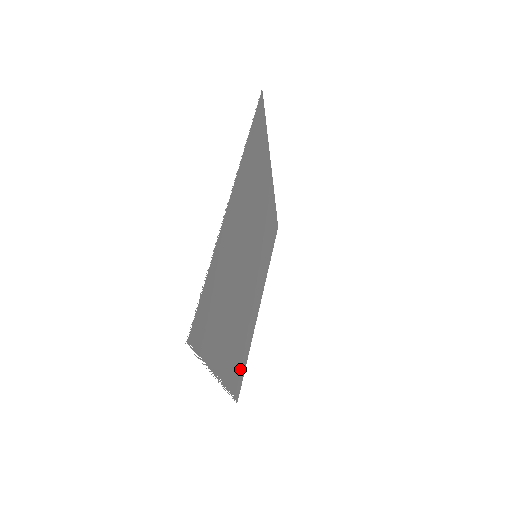
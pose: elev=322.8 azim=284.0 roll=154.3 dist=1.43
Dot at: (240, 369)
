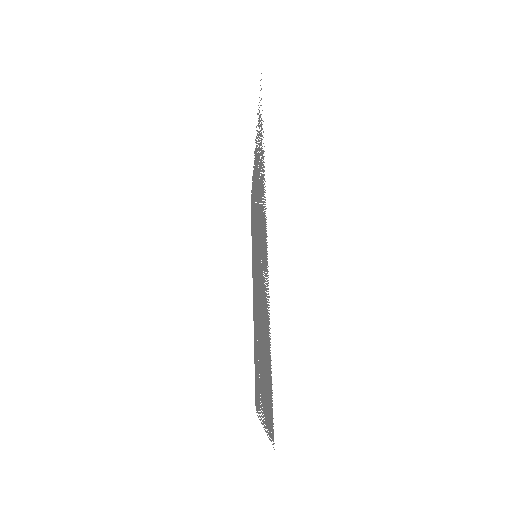
Dot at: occluded
